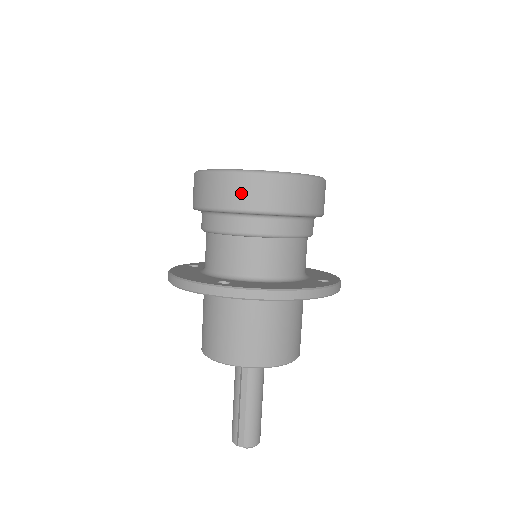
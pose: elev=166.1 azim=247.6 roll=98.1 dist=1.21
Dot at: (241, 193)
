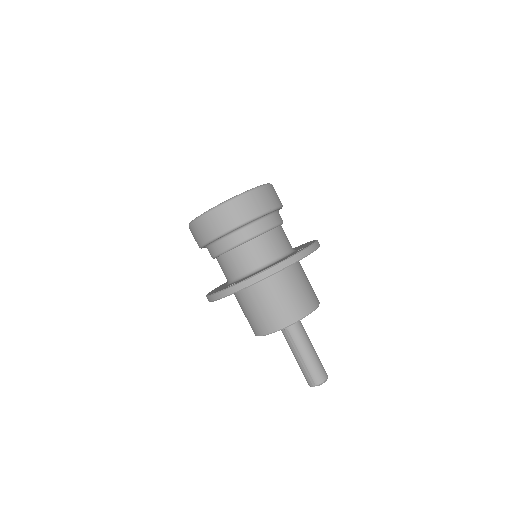
Dot at: (212, 226)
